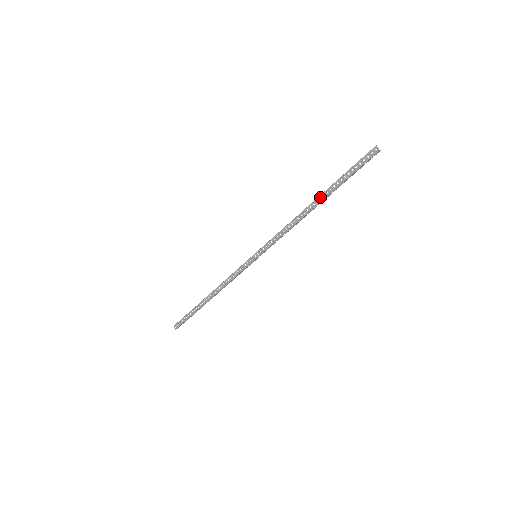
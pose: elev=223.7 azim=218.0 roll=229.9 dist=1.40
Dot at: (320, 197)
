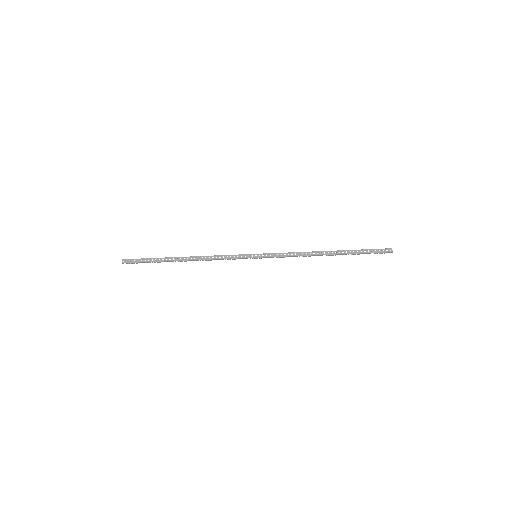
Dot at: (336, 251)
